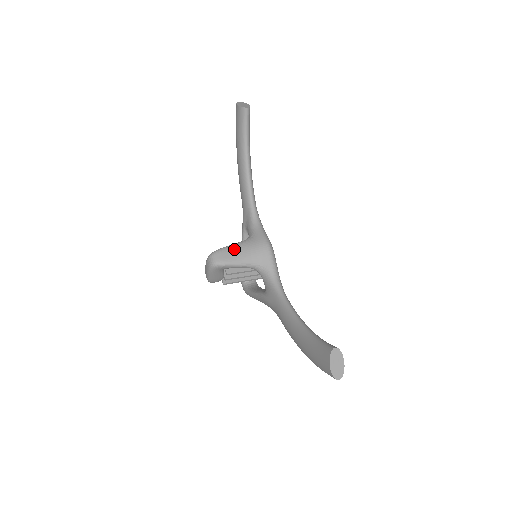
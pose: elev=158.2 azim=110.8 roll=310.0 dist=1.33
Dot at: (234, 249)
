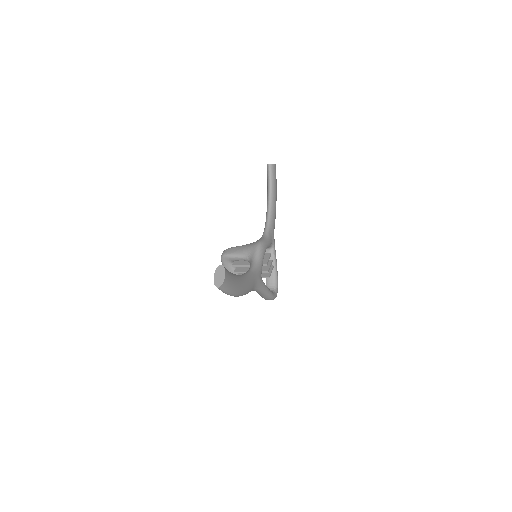
Dot at: (238, 247)
